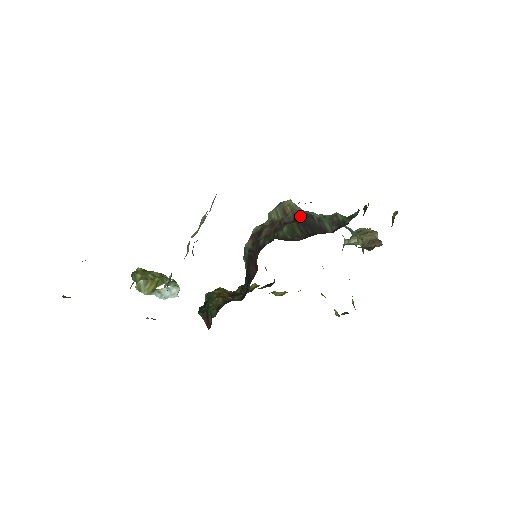
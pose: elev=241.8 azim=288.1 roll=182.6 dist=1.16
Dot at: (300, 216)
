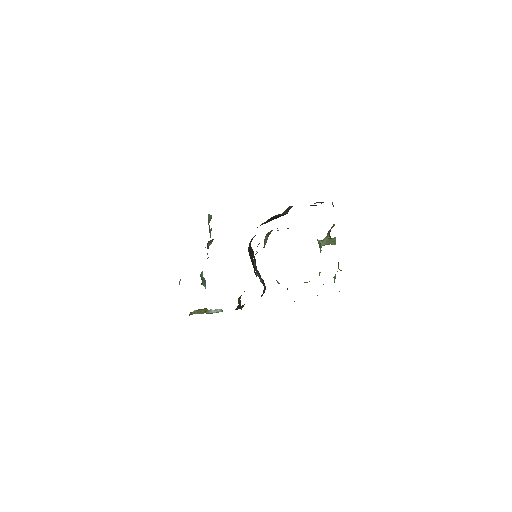
Dot at: occluded
